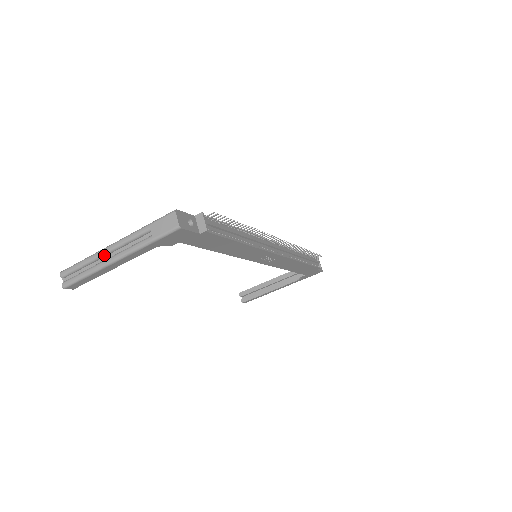
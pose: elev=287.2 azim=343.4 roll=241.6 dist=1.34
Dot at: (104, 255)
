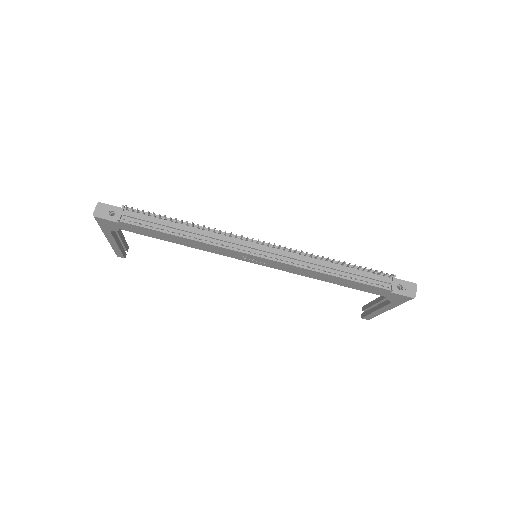
Dot at: occluded
